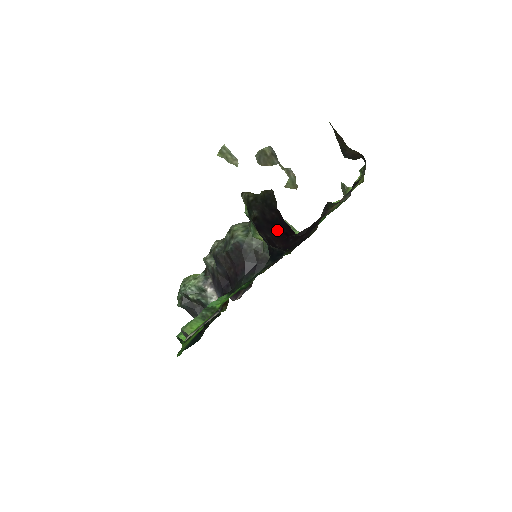
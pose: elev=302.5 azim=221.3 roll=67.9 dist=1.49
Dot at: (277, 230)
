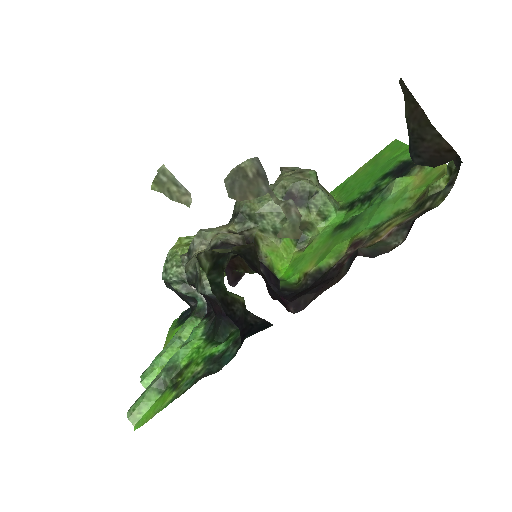
Dot at: occluded
